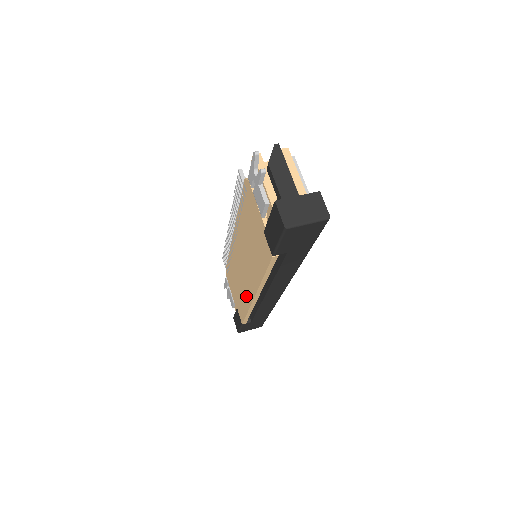
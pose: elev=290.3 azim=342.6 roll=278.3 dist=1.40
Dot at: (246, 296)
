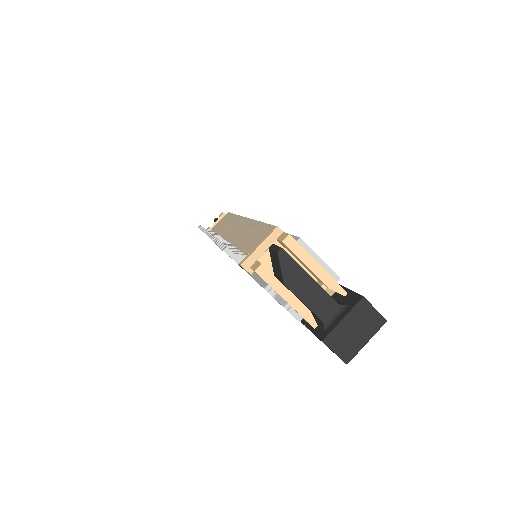
Dot at: occluded
